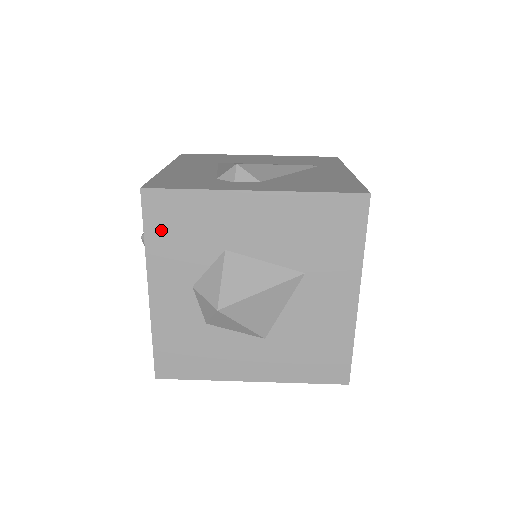
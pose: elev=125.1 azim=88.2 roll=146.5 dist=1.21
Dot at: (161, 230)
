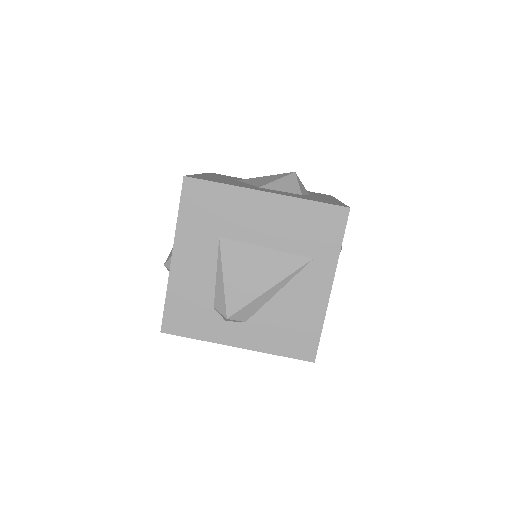
Dot at: occluded
